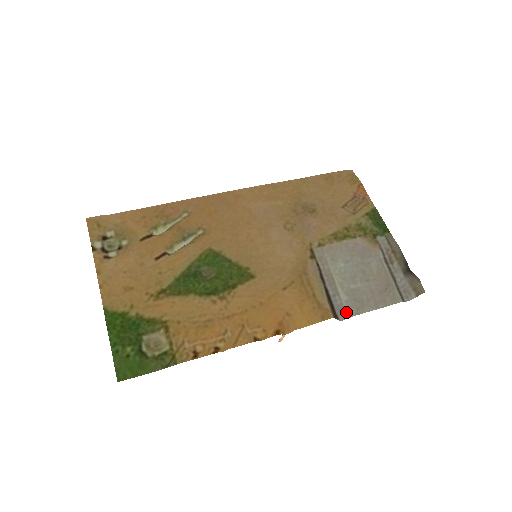
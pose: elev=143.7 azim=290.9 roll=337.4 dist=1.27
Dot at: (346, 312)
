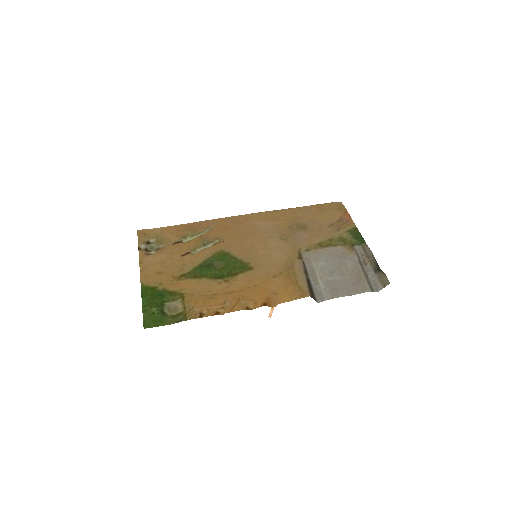
Dot at: (323, 296)
